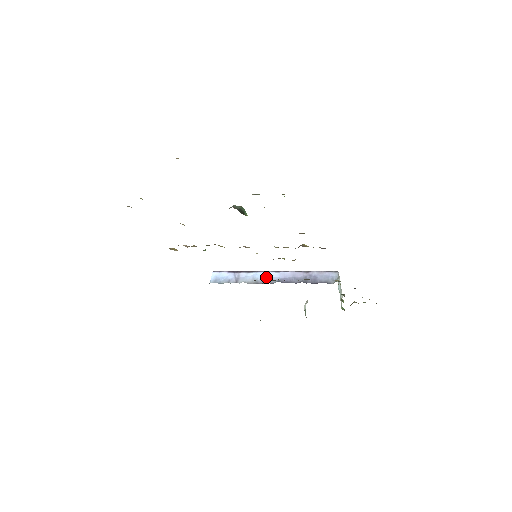
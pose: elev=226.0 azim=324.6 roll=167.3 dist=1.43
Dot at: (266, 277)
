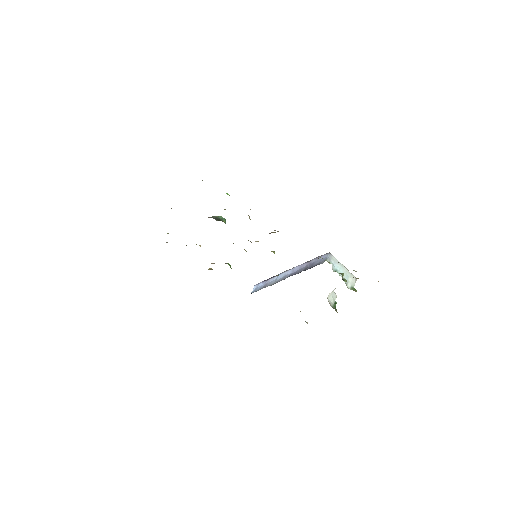
Dot at: (283, 276)
